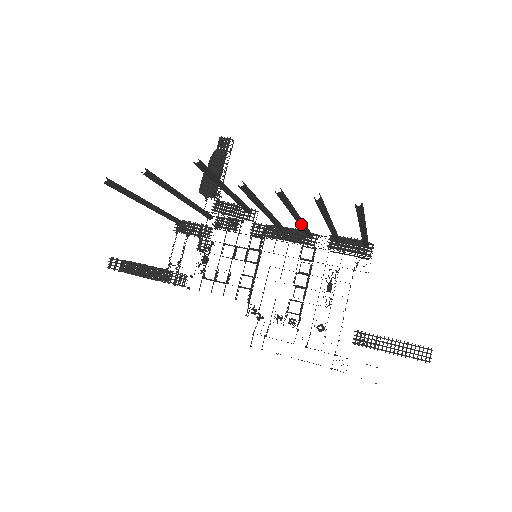
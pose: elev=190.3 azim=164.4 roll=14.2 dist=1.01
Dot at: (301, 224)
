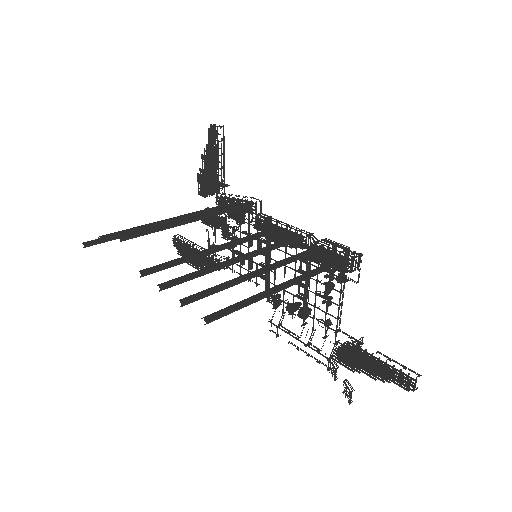
Dot at: (255, 255)
